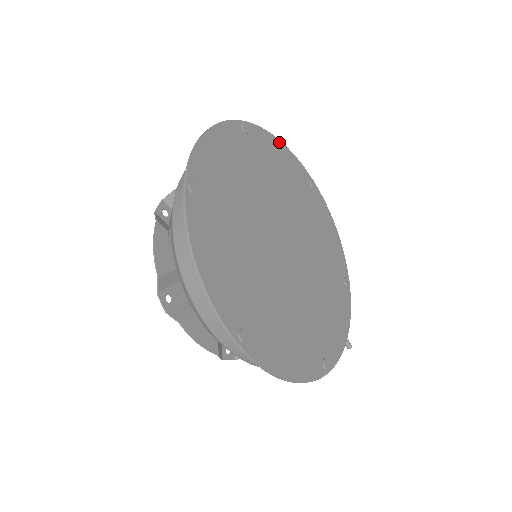
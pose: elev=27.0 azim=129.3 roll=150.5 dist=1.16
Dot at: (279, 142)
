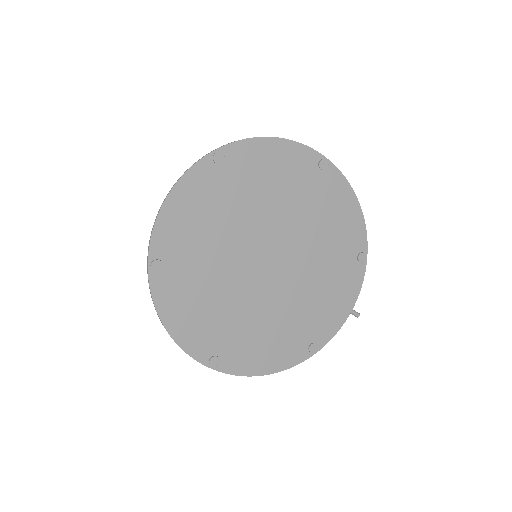
Dot at: (271, 140)
